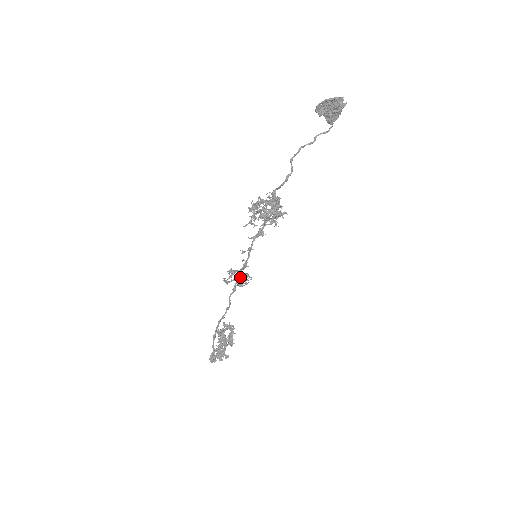
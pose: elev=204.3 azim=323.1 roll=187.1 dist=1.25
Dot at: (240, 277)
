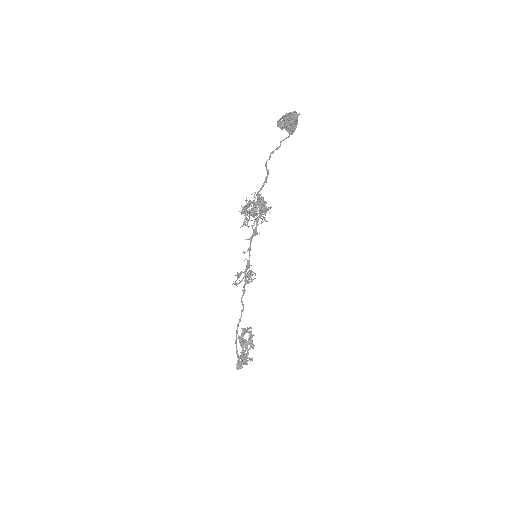
Dot at: (246, 278)
